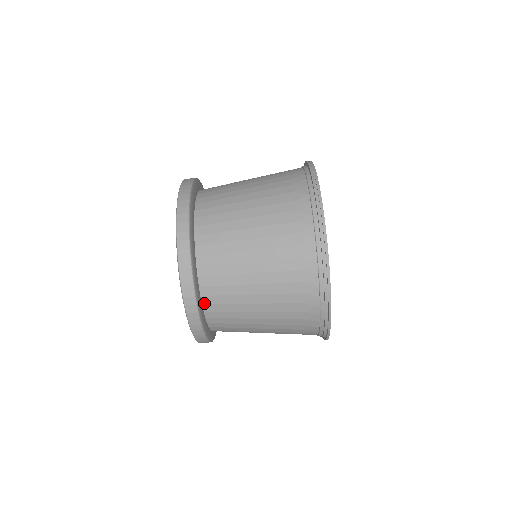
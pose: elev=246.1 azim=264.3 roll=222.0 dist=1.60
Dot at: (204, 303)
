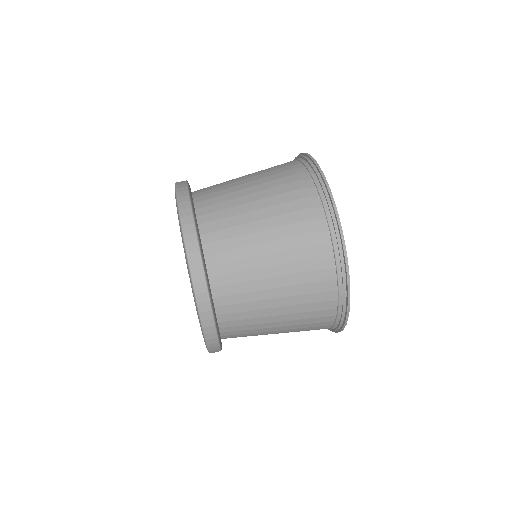
Dot at: (194, 194)
